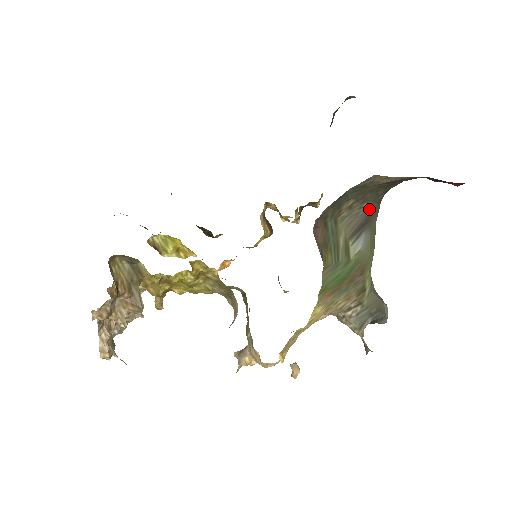
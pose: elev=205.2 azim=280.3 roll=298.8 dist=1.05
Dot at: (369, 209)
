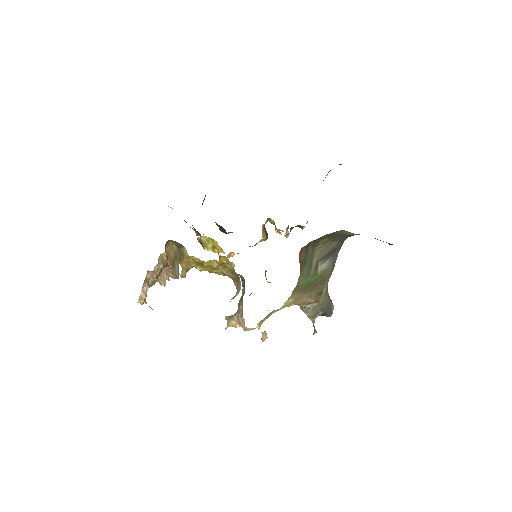
Dot at: (336, 245)
